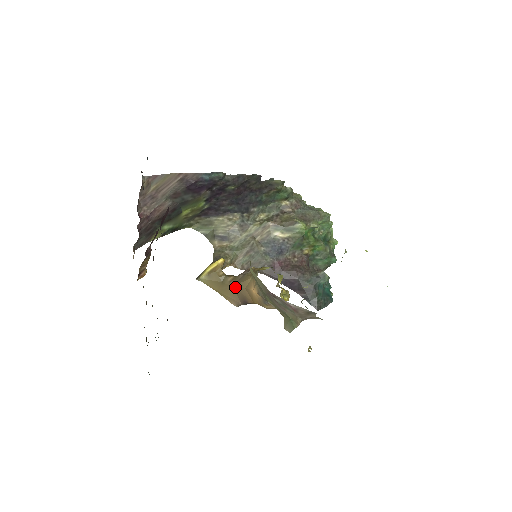
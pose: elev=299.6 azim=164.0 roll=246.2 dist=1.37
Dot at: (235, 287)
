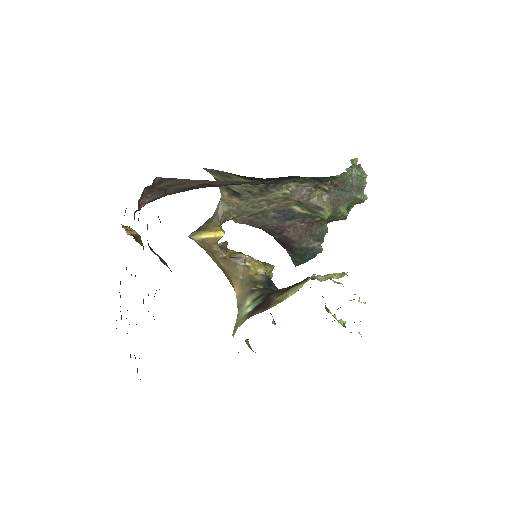
Dot at: (223, 267)
